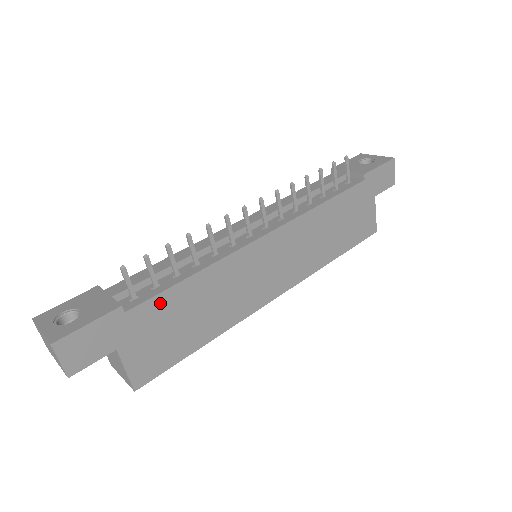
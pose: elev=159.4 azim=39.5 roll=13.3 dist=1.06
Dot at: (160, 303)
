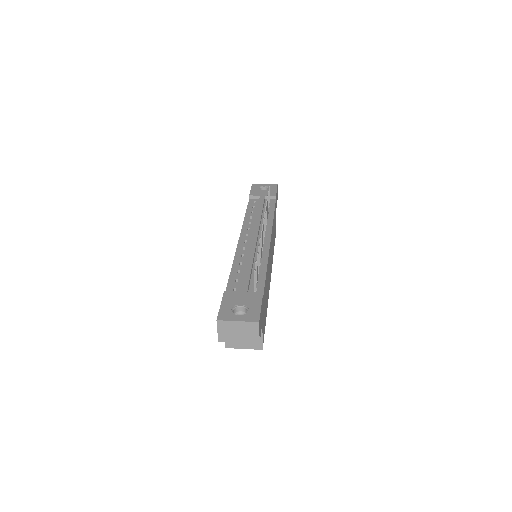
Dot at: occluded
